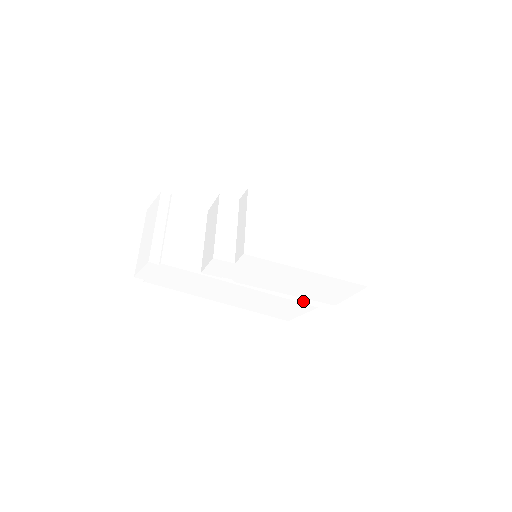
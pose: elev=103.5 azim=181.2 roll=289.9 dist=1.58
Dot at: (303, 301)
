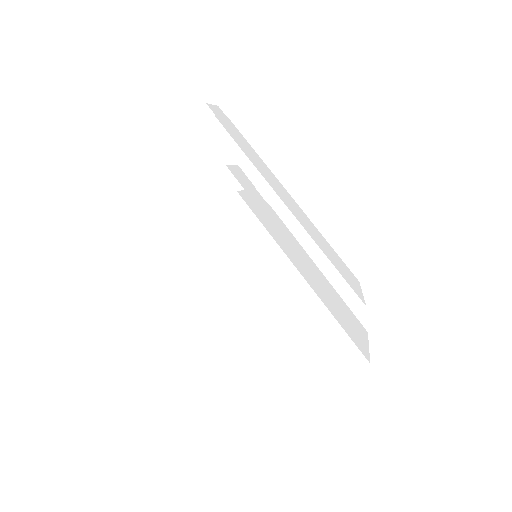
Dot at: occluded
